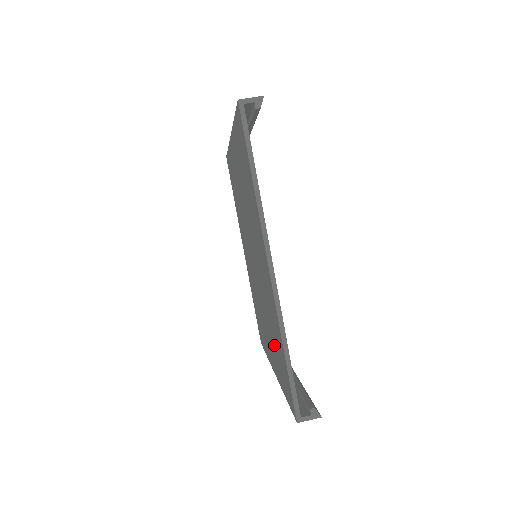
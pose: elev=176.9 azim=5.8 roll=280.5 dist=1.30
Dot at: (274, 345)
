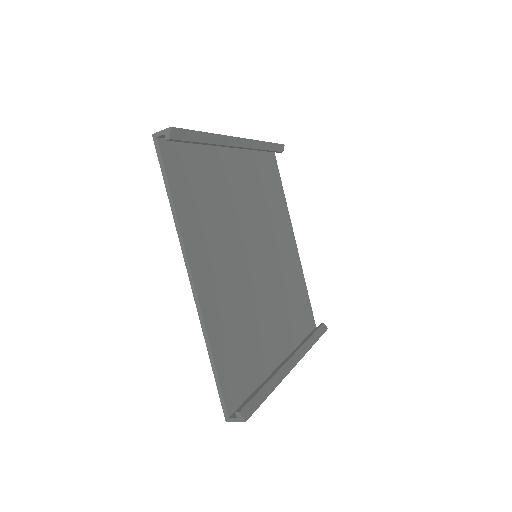
Dot at: occluded
